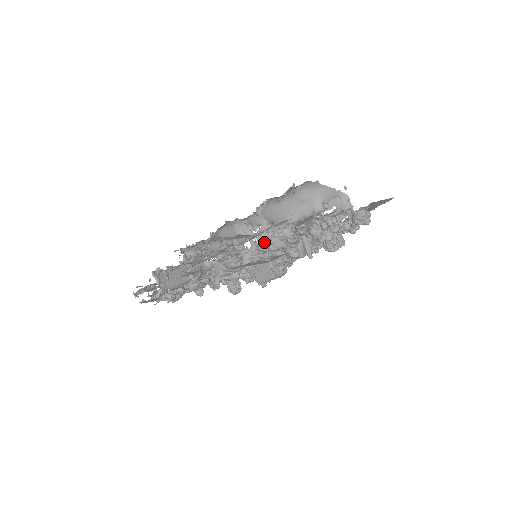
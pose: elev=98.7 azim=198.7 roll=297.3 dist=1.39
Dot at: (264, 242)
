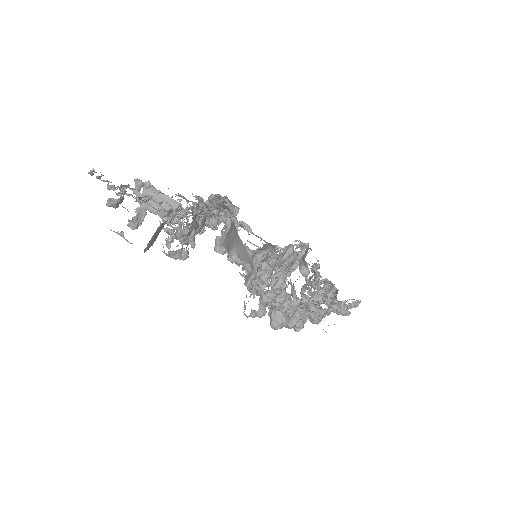
Dot at: occluded
